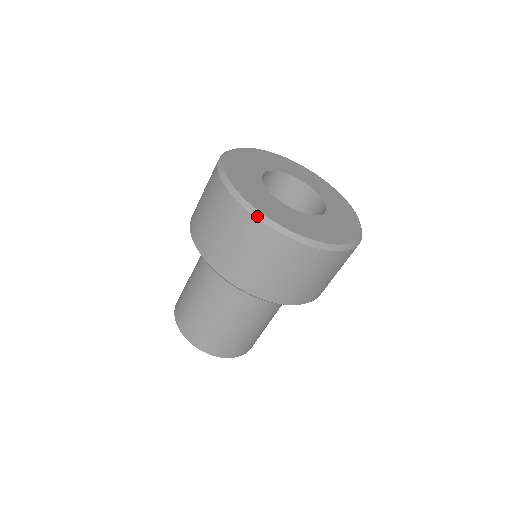
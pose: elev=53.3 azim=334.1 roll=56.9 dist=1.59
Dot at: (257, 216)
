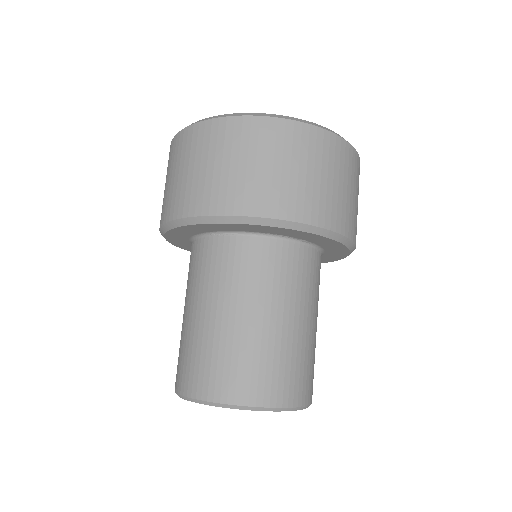
Dot at: (179, 132)
